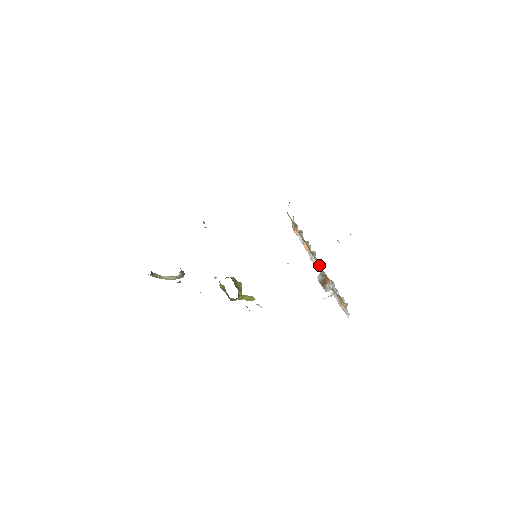
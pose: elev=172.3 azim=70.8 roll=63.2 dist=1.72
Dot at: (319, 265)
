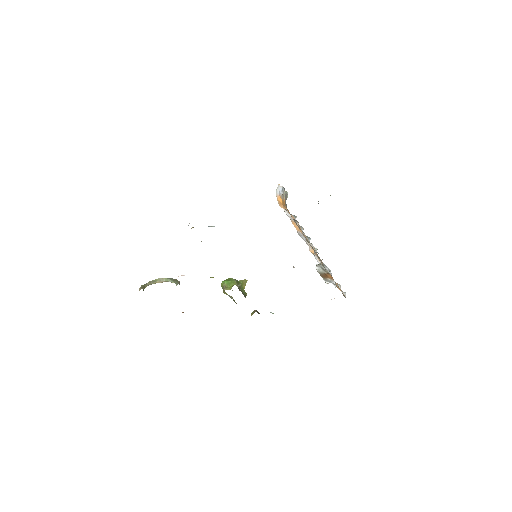
Dot at: occluded
